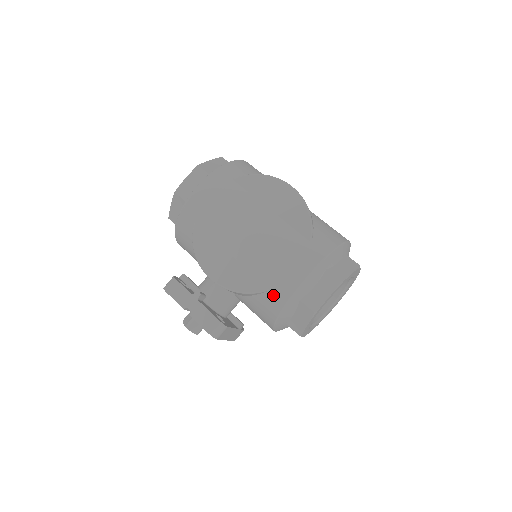
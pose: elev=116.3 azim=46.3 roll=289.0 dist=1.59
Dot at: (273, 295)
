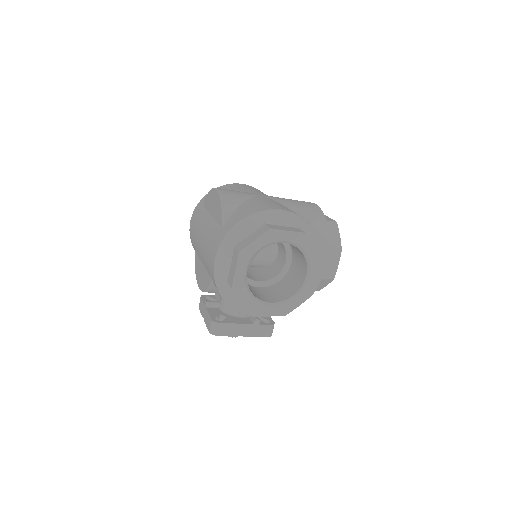
Dot at: (214, 284)
